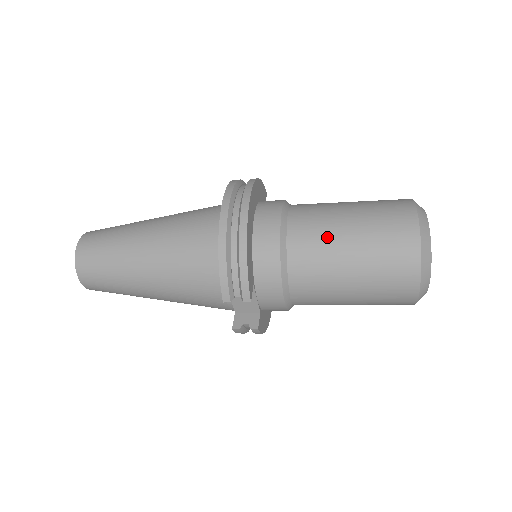
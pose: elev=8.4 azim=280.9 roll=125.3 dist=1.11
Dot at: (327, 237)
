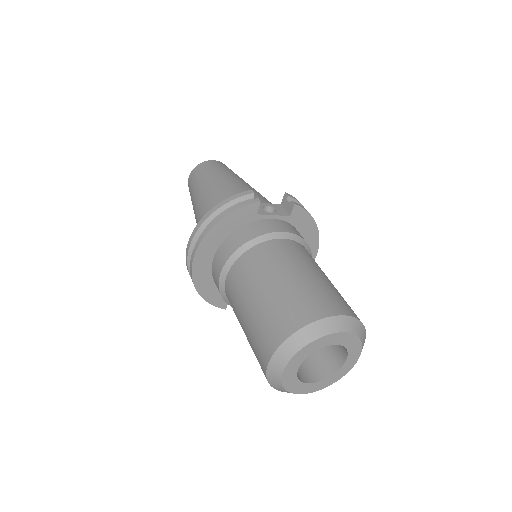
Dot at: (237, 317)
